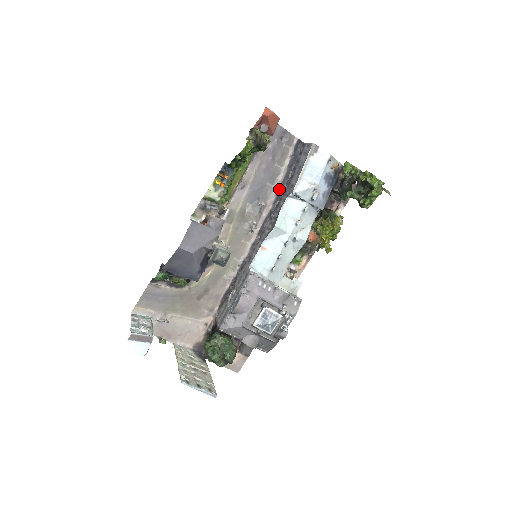
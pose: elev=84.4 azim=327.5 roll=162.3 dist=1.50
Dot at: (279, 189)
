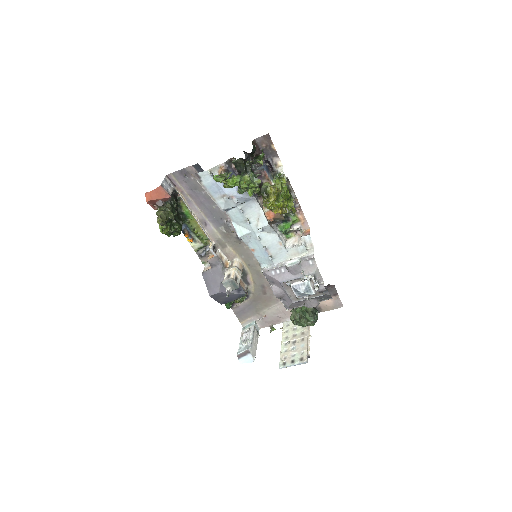
Dot at: occluded
